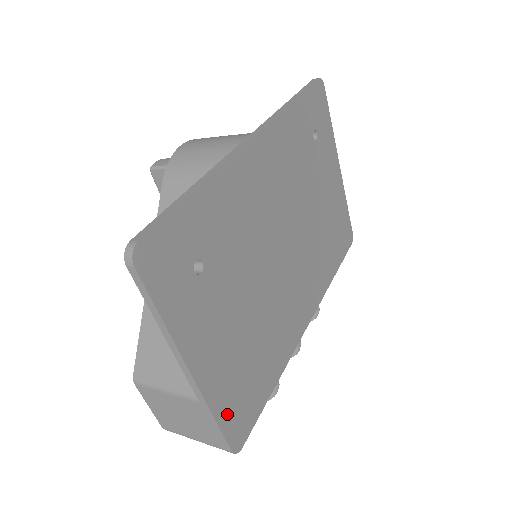
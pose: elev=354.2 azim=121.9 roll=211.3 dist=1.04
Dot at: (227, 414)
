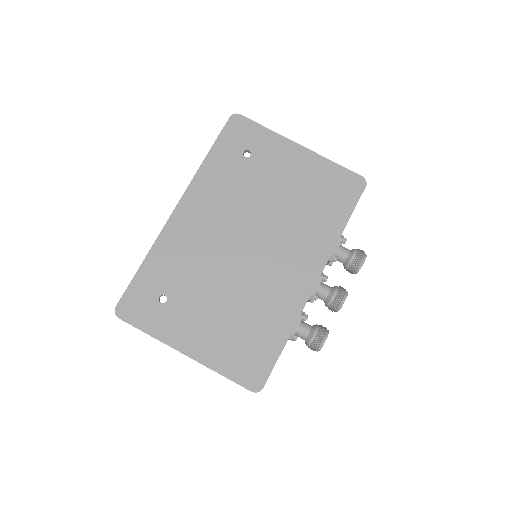
Dot at: (233, 369)
